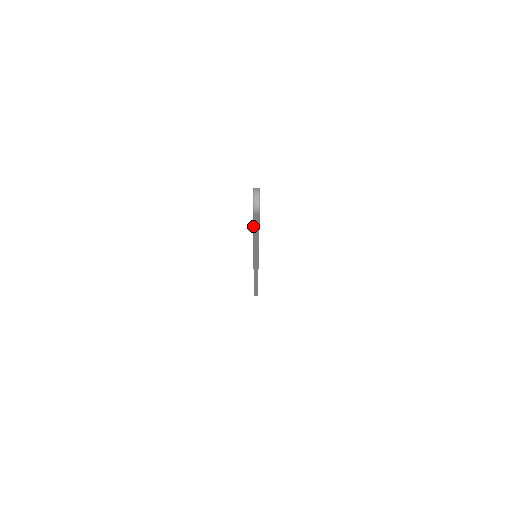
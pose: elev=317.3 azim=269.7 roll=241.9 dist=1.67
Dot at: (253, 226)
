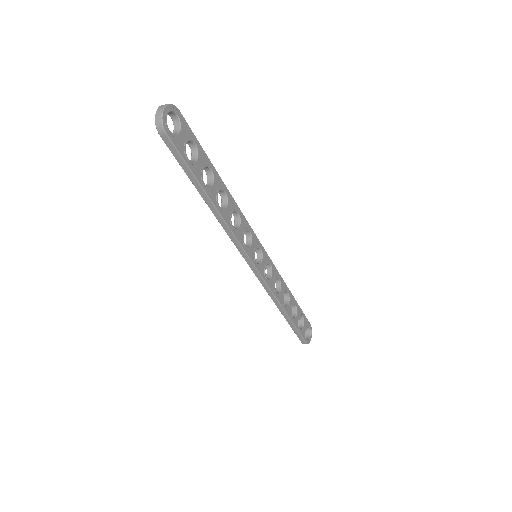
Dot at: (182, 168)
